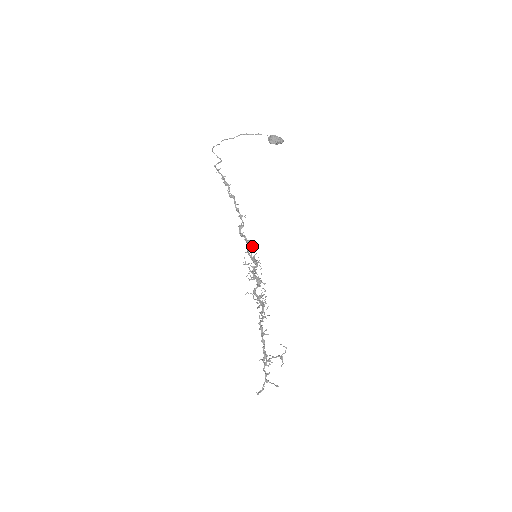
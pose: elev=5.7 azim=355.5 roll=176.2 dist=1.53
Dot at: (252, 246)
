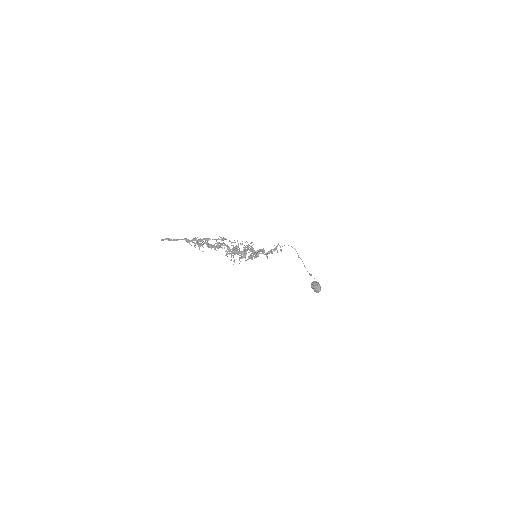
Dot at: occluded
